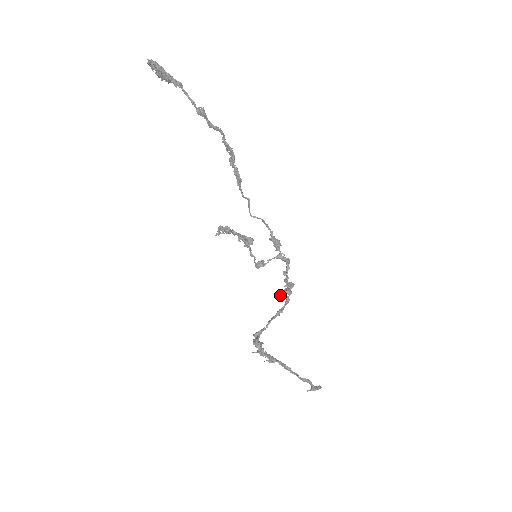
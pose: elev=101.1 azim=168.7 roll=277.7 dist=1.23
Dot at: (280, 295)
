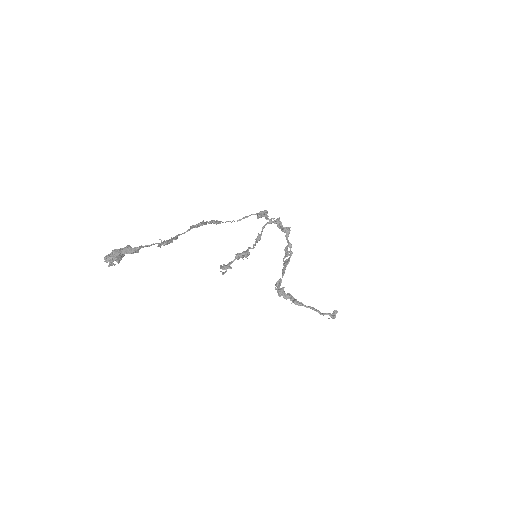
Dot at: occluded
